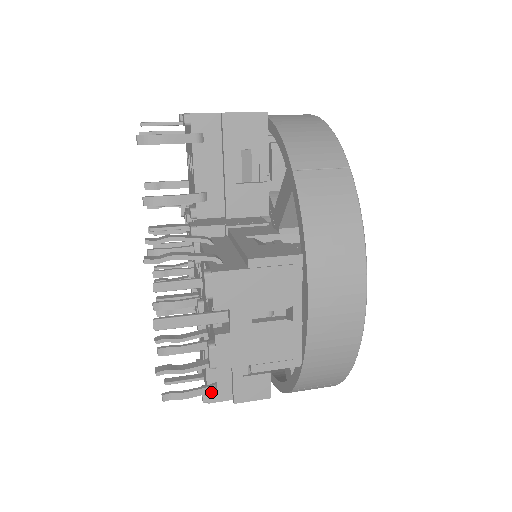
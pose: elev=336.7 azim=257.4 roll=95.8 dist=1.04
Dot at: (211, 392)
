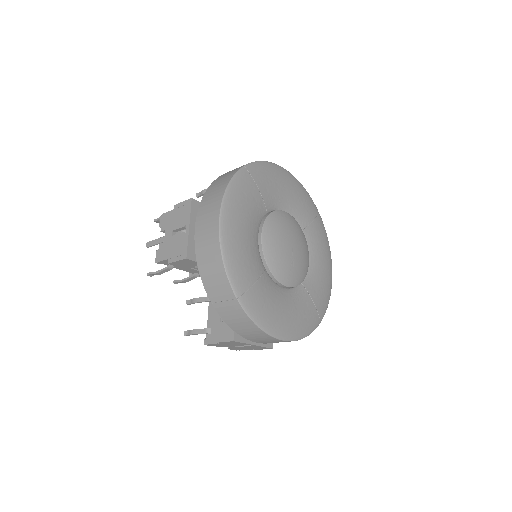
Dot at: (206, 333)
